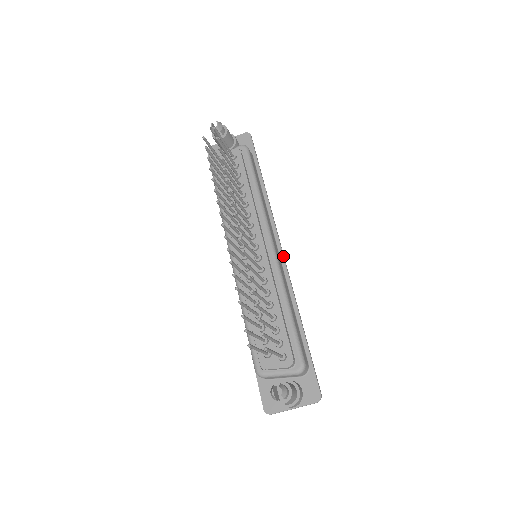
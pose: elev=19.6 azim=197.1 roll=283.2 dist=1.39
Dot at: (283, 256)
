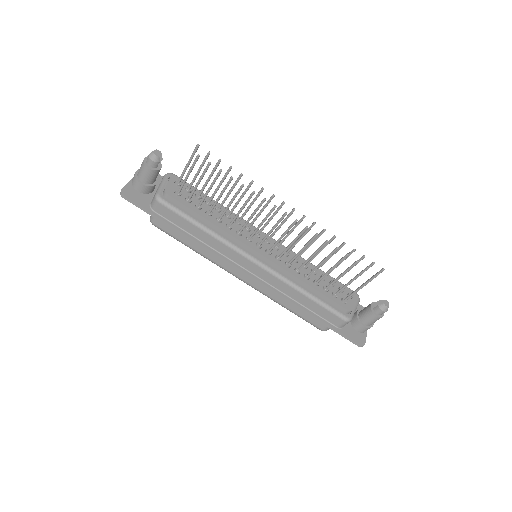
Dot at: occluded
